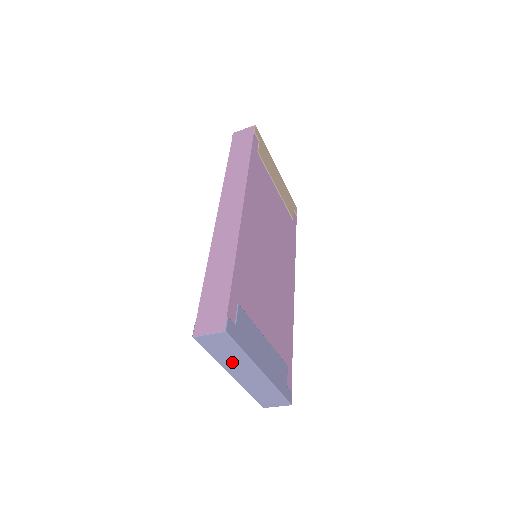
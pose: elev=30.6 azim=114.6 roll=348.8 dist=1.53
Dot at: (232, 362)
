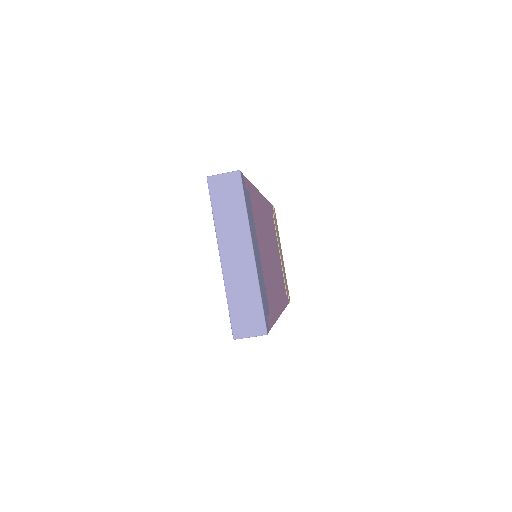
Dot at: (229, 227)
